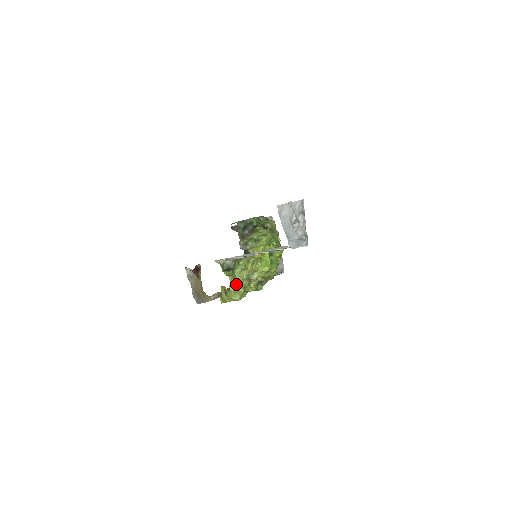
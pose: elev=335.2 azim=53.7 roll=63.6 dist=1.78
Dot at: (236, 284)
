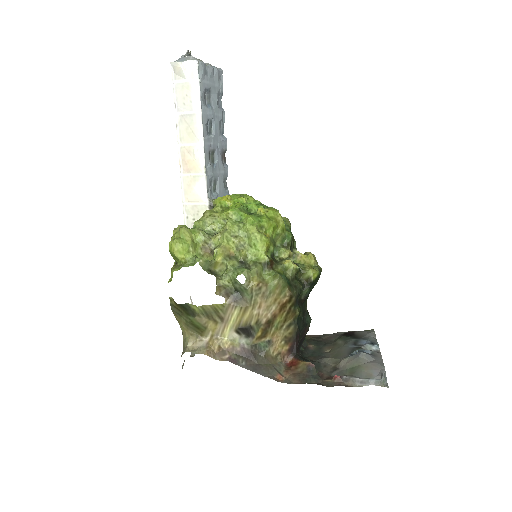
Dot at: occluded
